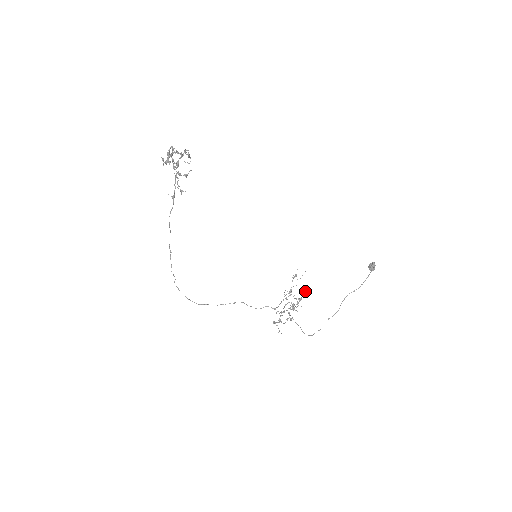
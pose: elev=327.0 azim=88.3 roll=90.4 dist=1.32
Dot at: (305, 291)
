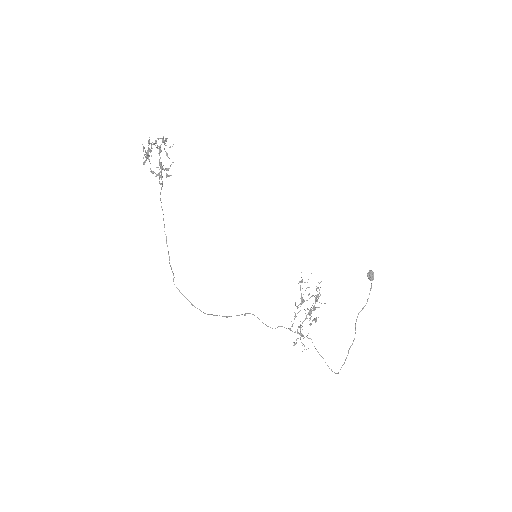
Dot at: occluded
